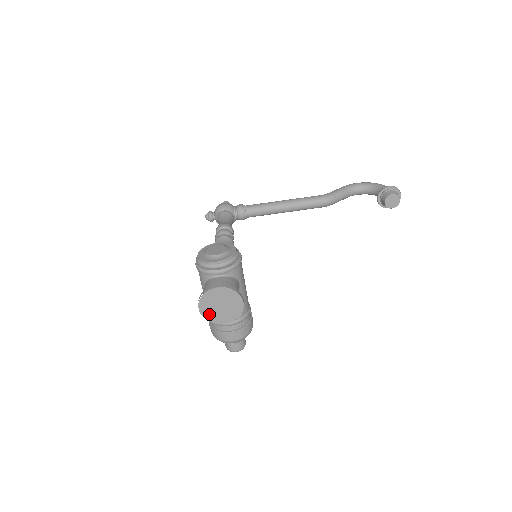
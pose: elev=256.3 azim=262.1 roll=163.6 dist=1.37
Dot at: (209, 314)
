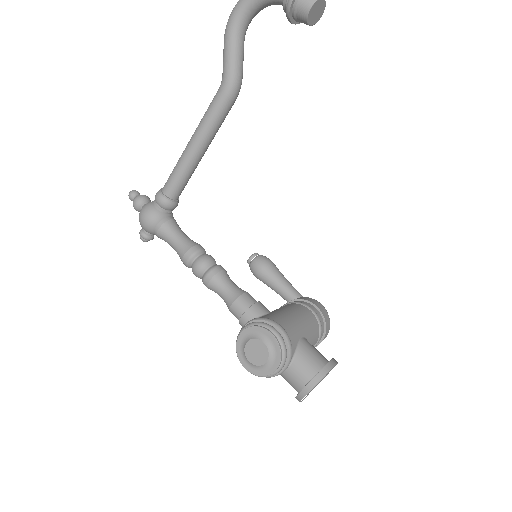
Dot at: occluded
